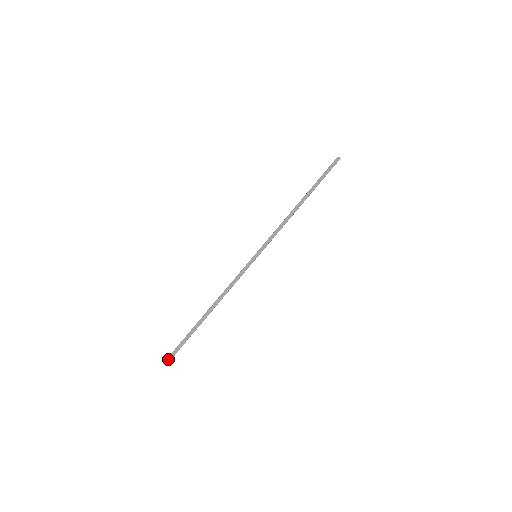
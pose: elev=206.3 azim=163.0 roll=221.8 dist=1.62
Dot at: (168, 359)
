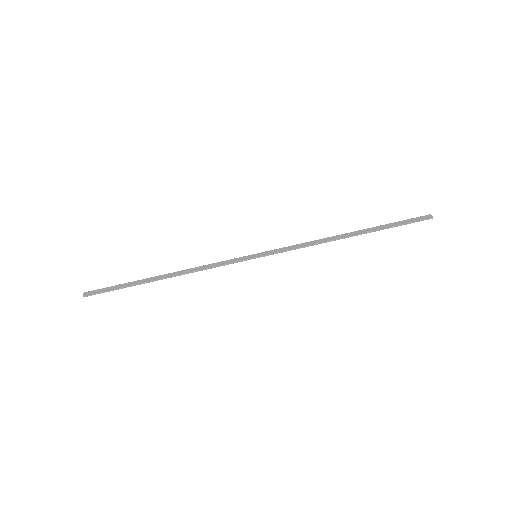
Dot at: (90, 292)
